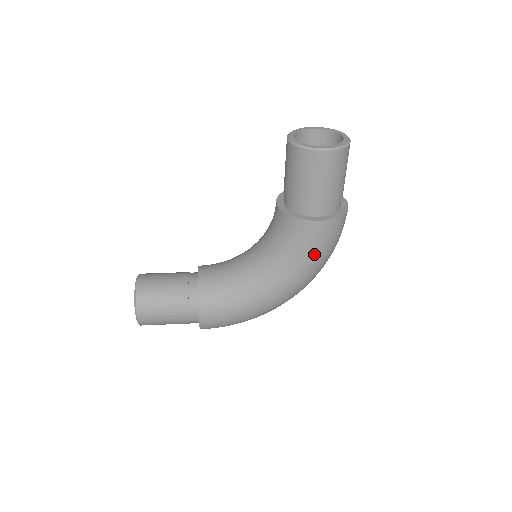
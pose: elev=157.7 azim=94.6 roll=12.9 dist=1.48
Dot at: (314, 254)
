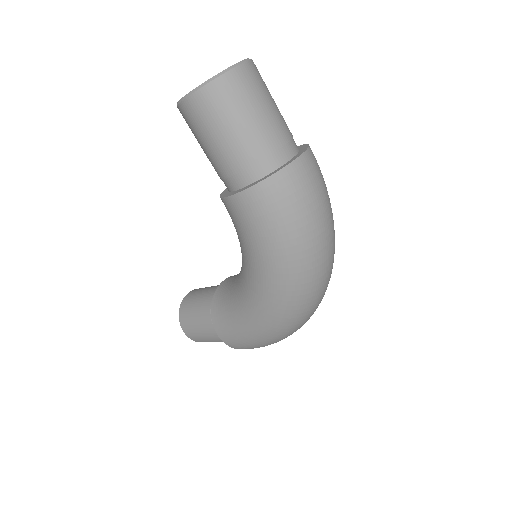
Dot at: (262, 243)
